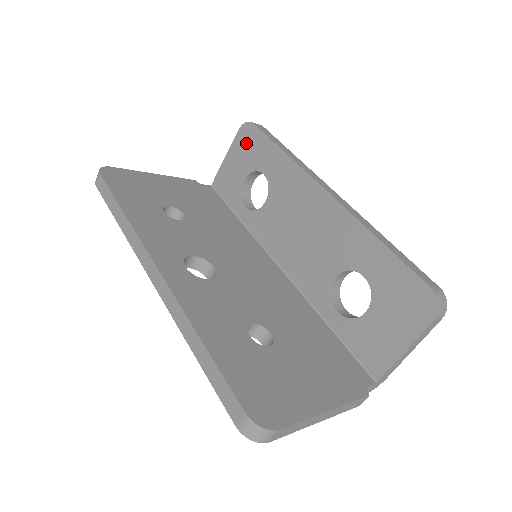
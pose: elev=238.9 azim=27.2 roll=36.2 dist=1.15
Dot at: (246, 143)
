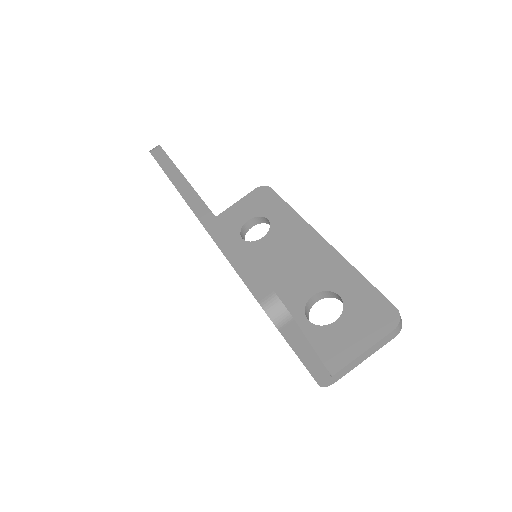
Dot at: (259, 198)
